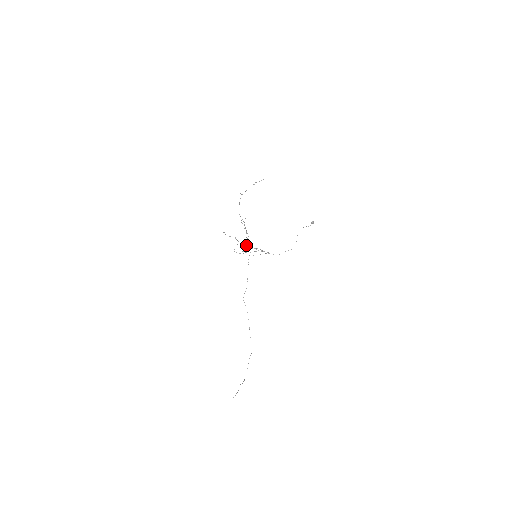
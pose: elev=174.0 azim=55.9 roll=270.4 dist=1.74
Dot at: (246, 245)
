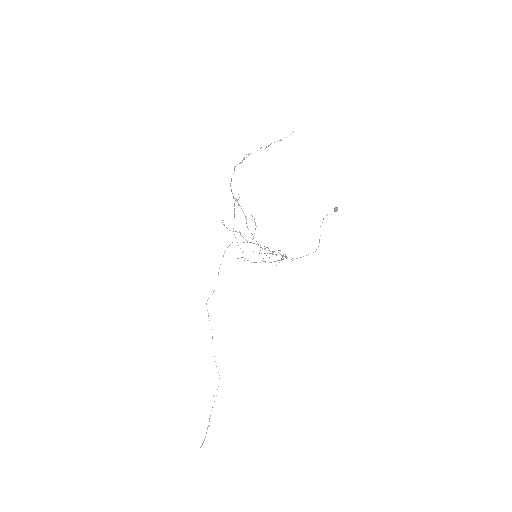
Dot at: occluded
